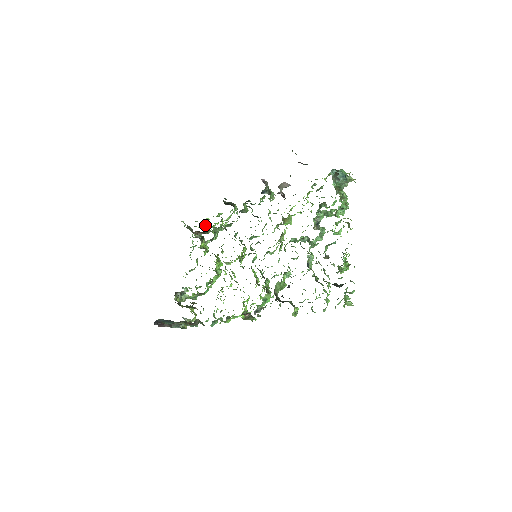
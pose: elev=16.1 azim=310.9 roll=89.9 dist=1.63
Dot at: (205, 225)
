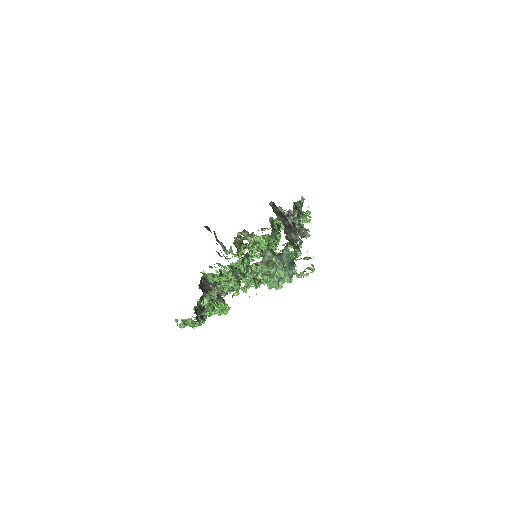
Dot at: occluded
